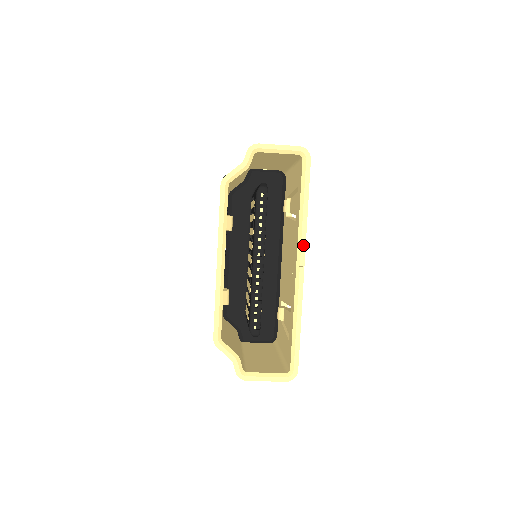
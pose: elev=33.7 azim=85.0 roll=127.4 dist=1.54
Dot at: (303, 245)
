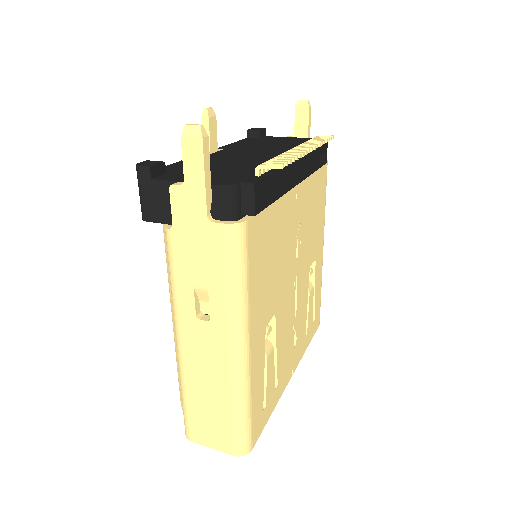
Dot at: occluded
